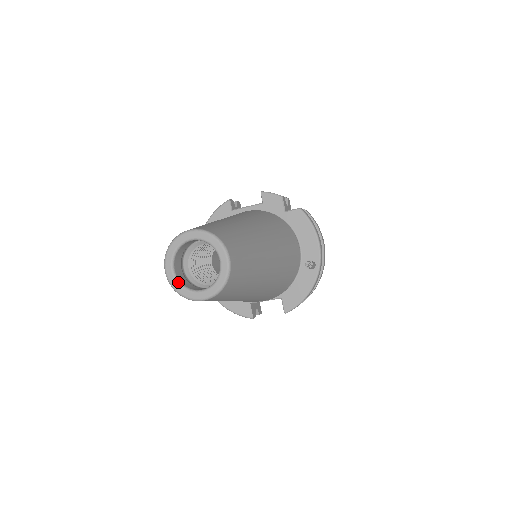
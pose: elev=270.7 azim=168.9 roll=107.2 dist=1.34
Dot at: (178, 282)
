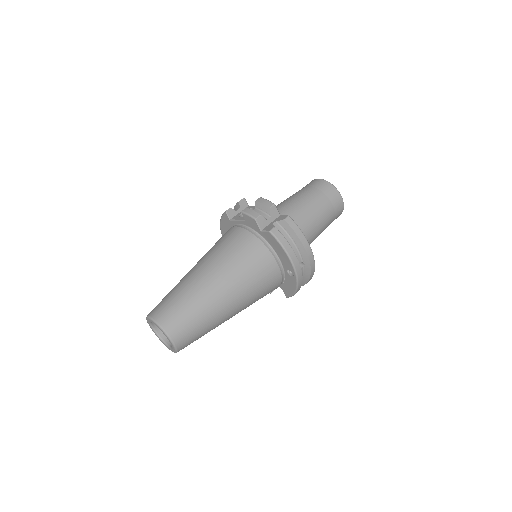
Dot at: (159, 338)
